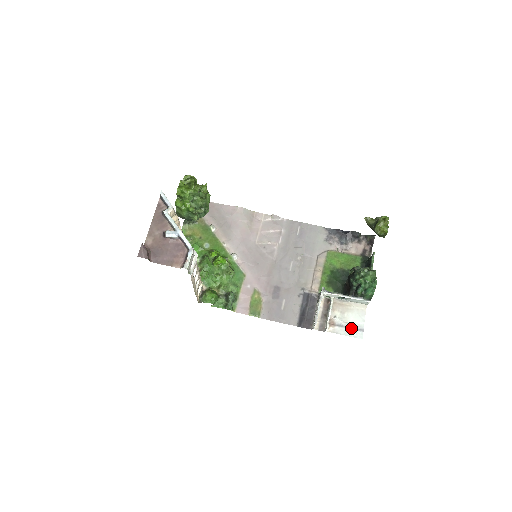
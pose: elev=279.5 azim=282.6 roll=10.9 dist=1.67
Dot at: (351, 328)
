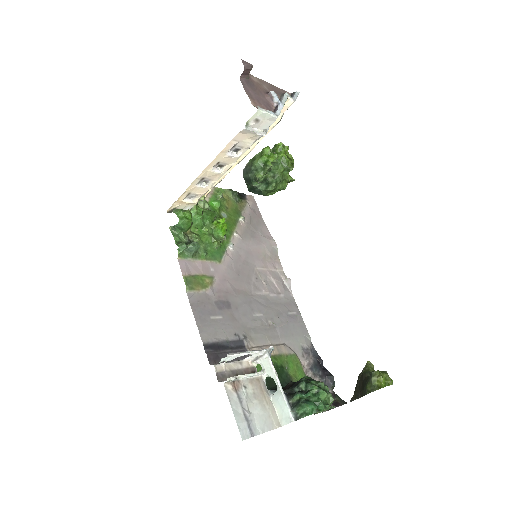
Dot at: (246, 416)
